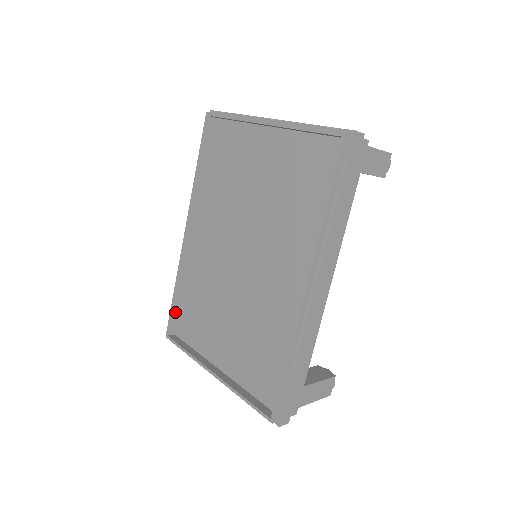
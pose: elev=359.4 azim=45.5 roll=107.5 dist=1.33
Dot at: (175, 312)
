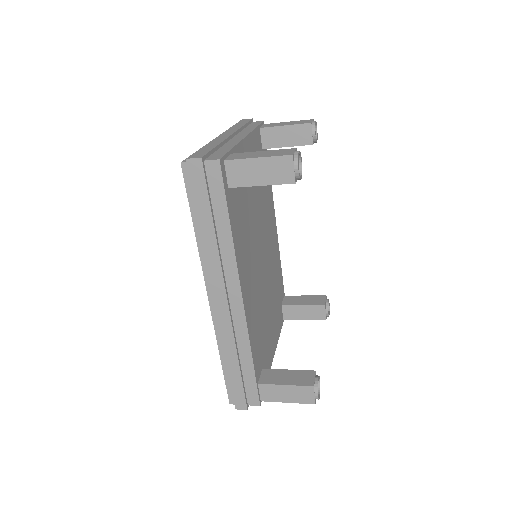
Dot at: occluded
